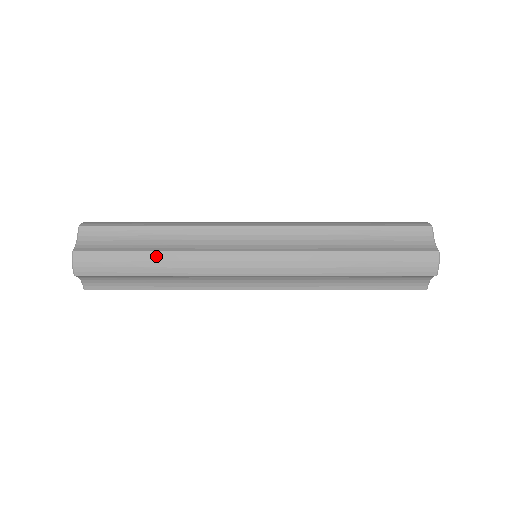
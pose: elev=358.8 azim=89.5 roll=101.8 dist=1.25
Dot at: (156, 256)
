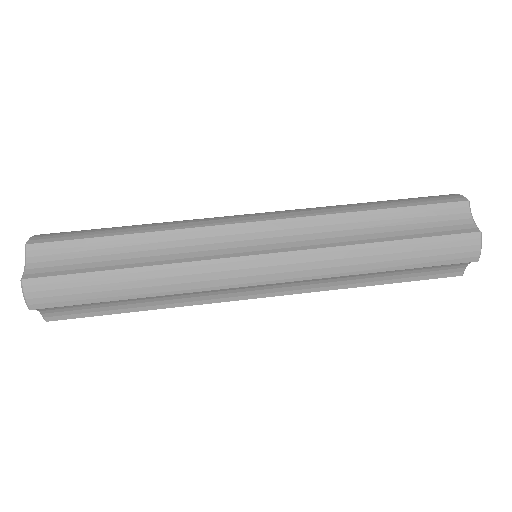
Dot at: (132, 274)
